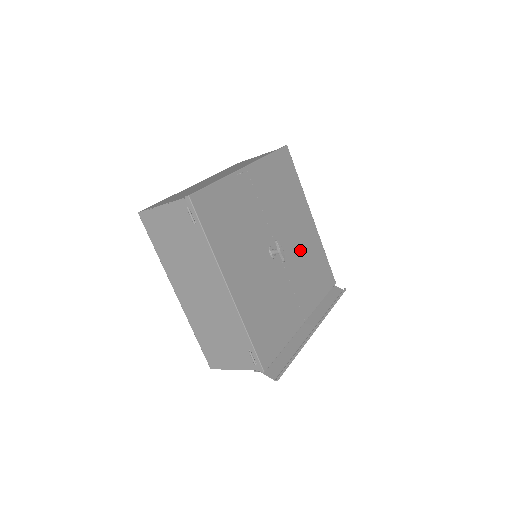
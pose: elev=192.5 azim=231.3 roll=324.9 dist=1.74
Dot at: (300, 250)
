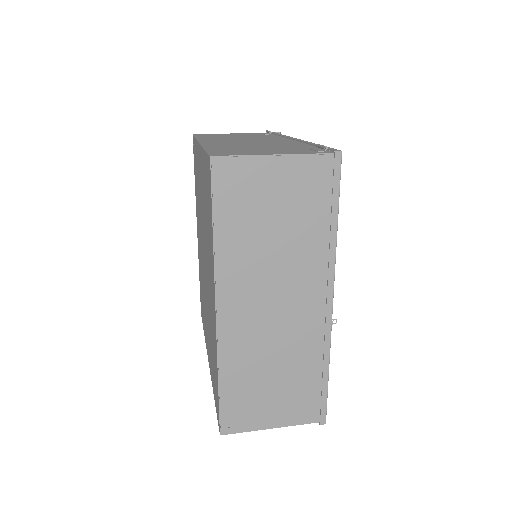
Dot at: occluded
